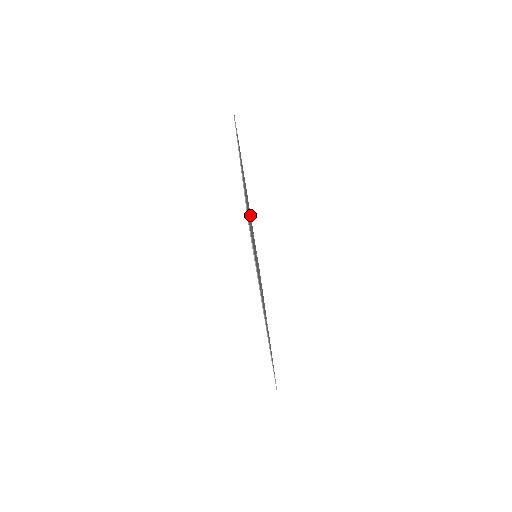
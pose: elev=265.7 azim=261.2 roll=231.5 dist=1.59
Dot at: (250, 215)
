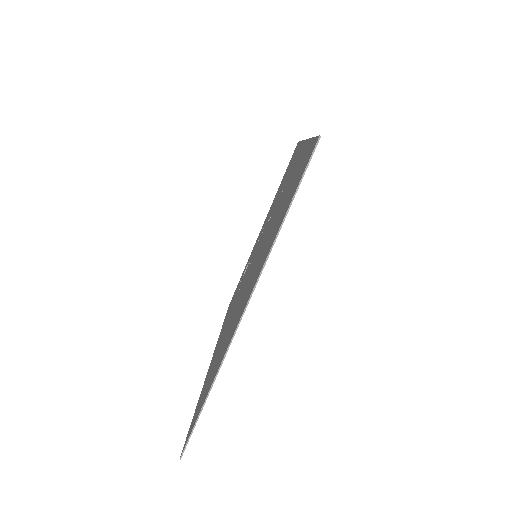
Dot at: occluded
